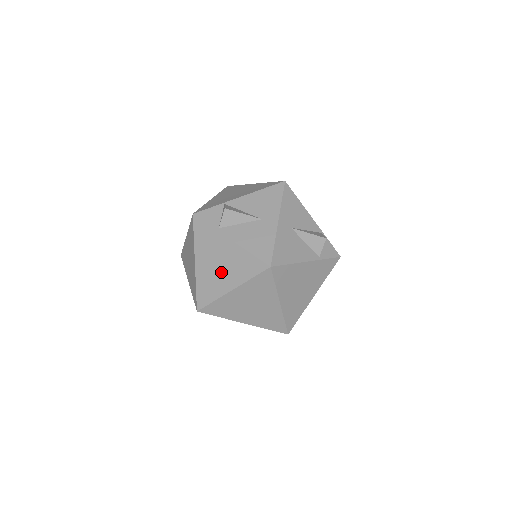
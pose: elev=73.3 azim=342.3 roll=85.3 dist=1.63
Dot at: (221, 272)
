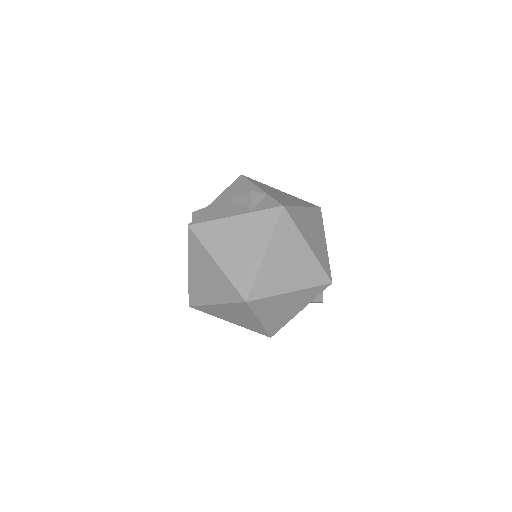
Dot at: occluded
